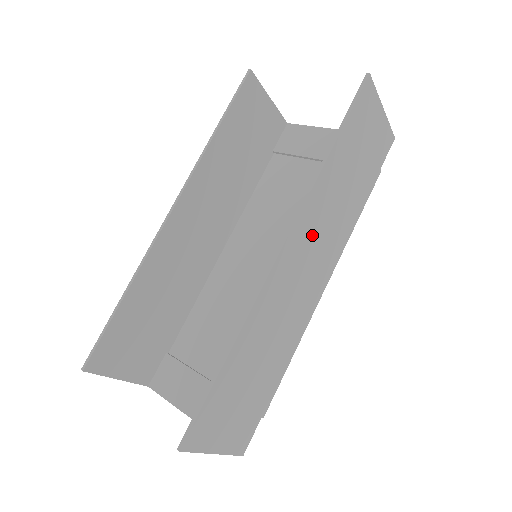
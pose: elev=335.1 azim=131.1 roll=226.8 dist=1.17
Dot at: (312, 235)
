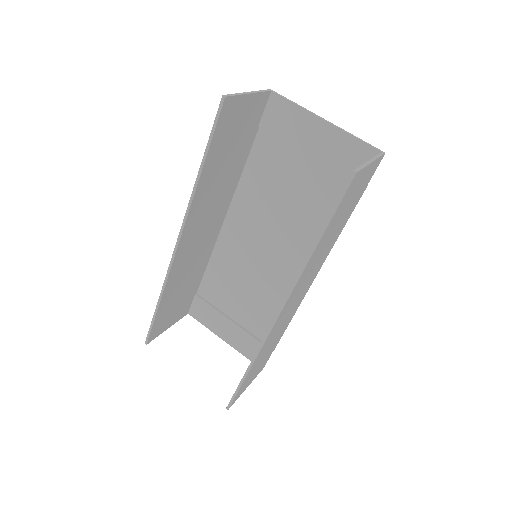
Dot at: (302, 284)
